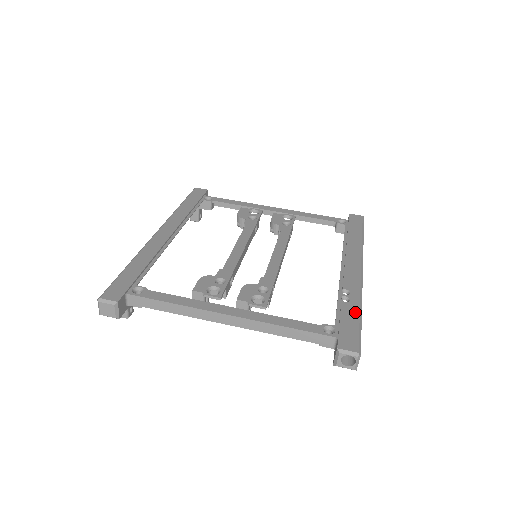
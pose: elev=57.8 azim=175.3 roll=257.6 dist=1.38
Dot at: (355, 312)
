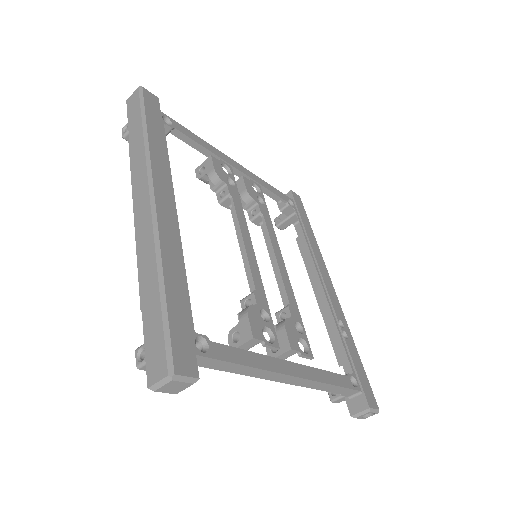
Dot at: (357, 353)
